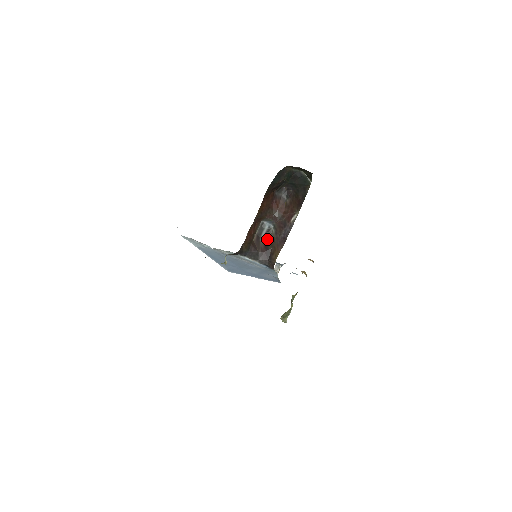
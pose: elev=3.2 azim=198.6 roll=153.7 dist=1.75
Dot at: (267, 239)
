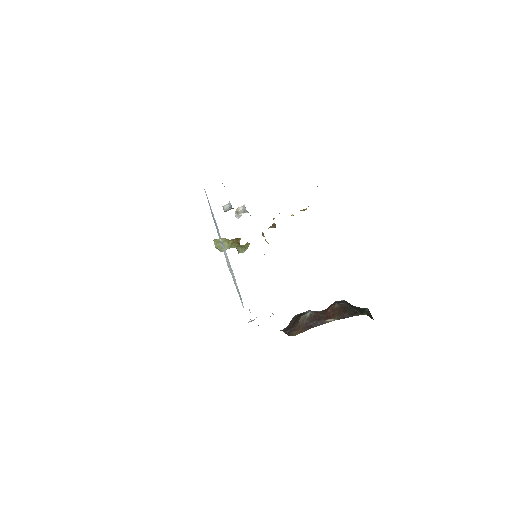
Dot at: (299, 317)
